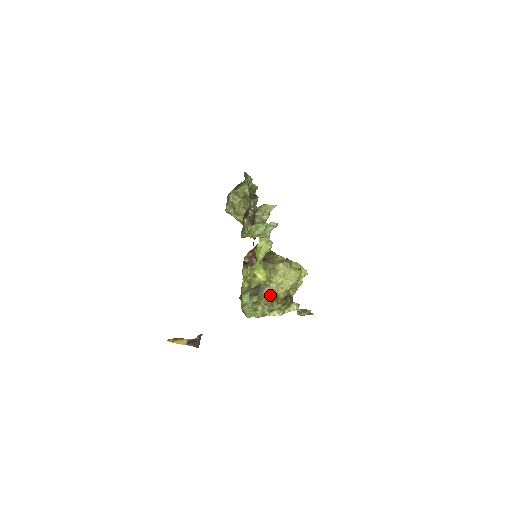
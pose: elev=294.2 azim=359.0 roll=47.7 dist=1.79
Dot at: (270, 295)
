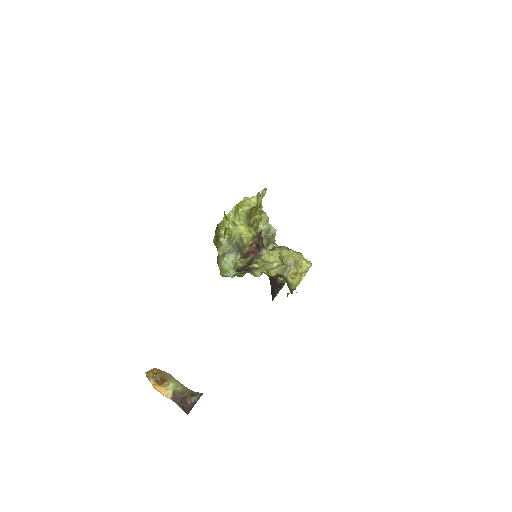
Dot at: (260, 271)
